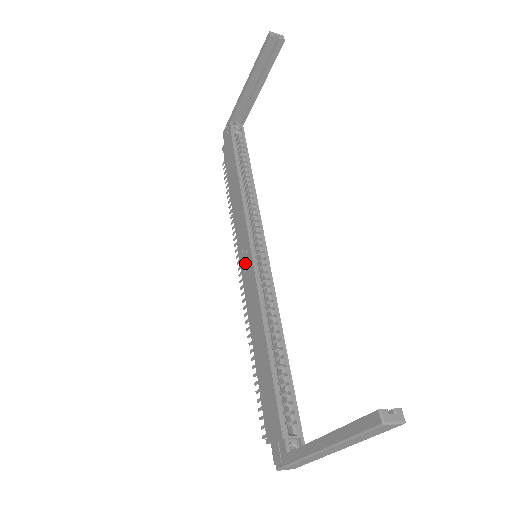
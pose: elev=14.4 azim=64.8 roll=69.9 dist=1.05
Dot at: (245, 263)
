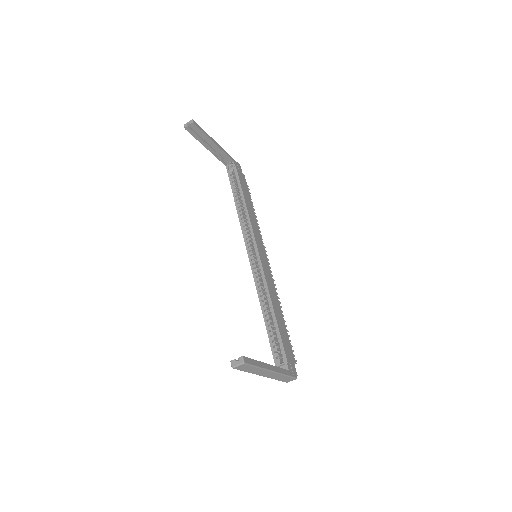
Dot at: occluded
